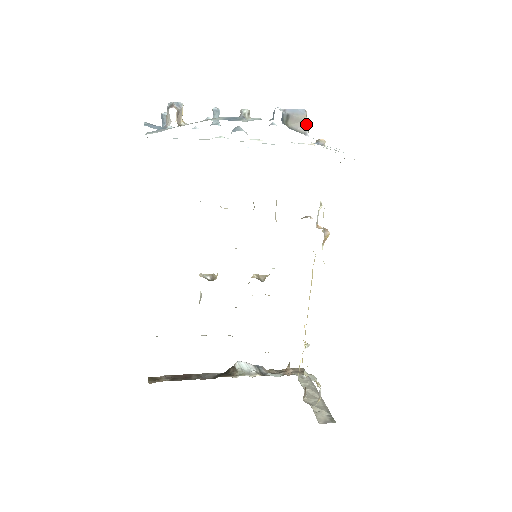
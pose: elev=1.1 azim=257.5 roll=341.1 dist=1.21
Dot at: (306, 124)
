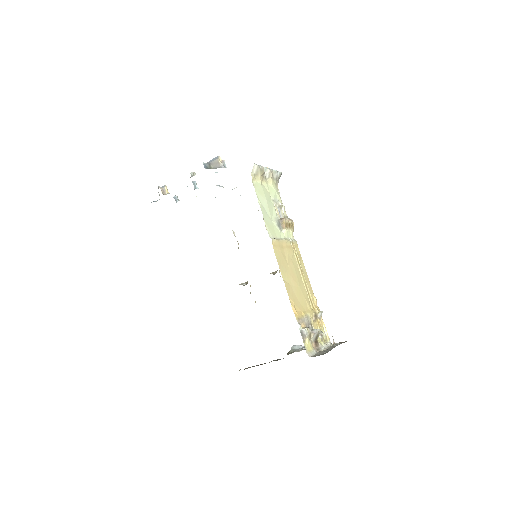
Dot at: (220, 163)
